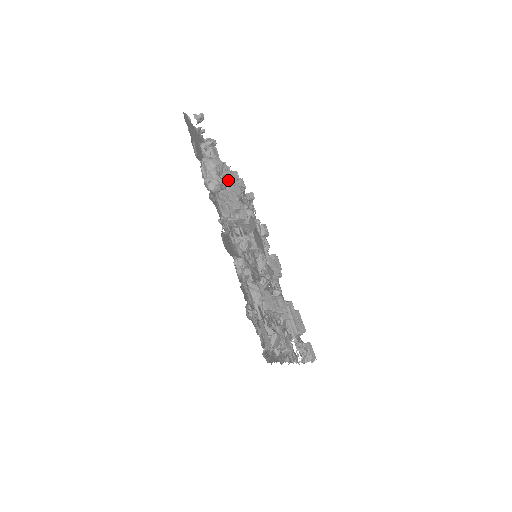
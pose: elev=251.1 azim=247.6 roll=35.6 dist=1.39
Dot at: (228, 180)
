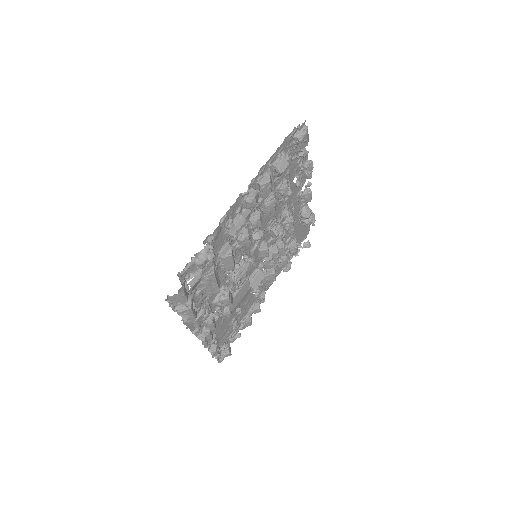
Dot at: (283, 261)
